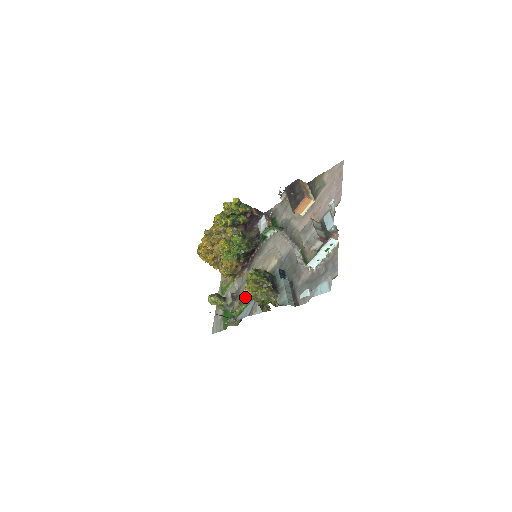
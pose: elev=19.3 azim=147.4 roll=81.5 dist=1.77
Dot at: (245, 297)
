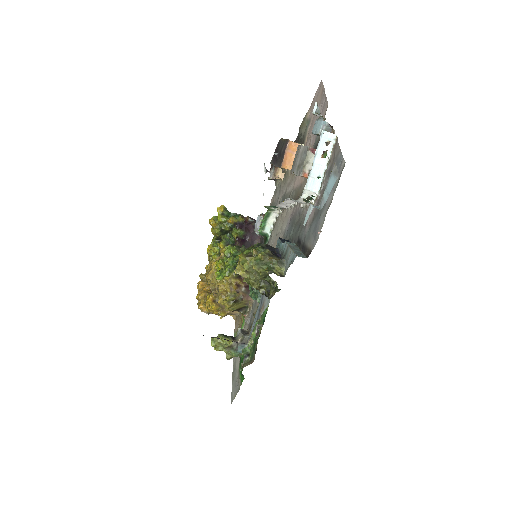
Dot at: (254, 315)
